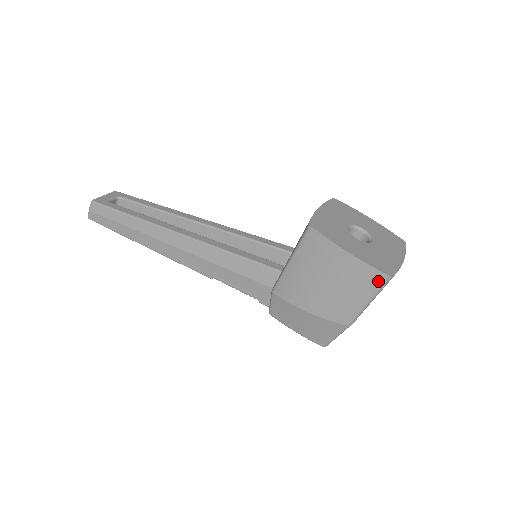
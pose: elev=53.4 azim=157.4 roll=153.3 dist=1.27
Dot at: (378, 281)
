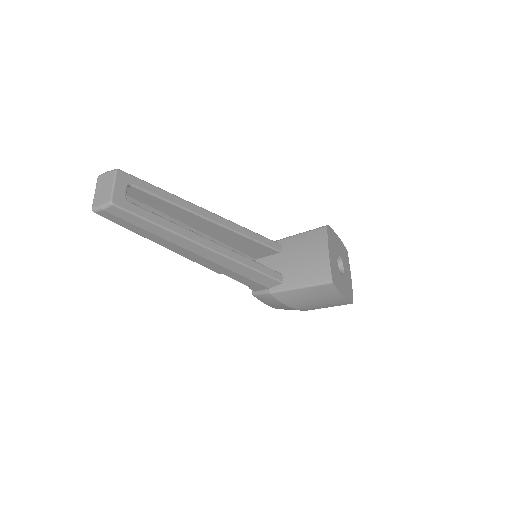
Dot at: (345, 304)
